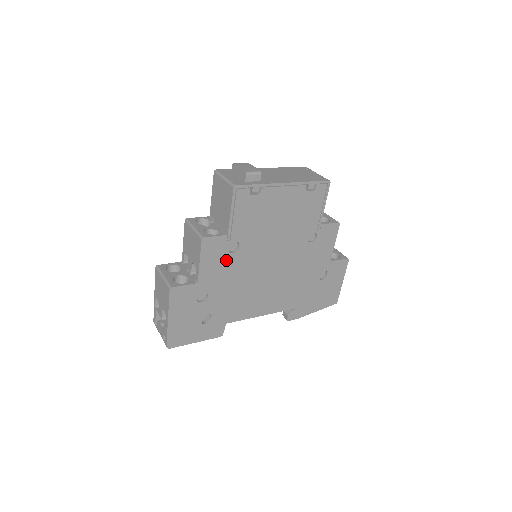
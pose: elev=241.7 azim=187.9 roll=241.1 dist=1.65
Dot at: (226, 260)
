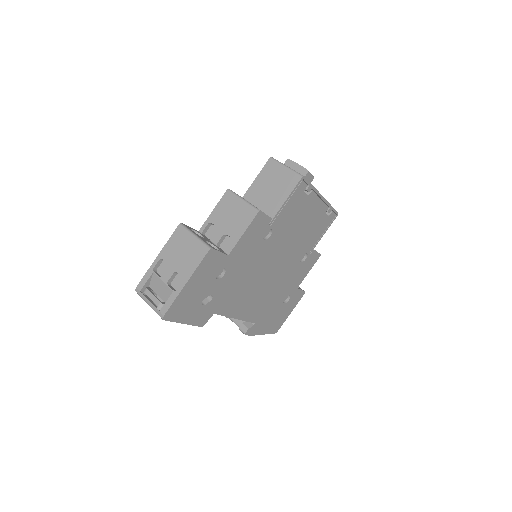
Dot at: (256, 244)
